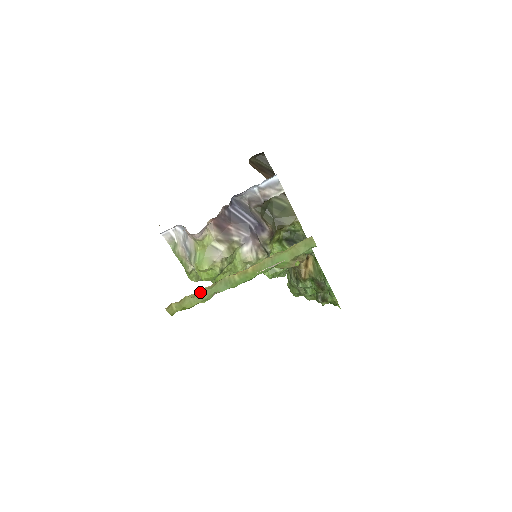
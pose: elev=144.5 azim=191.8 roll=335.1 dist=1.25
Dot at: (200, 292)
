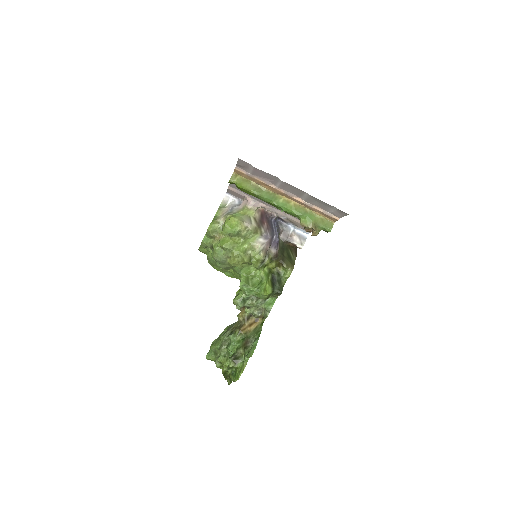
Dot at: (257, 186)
